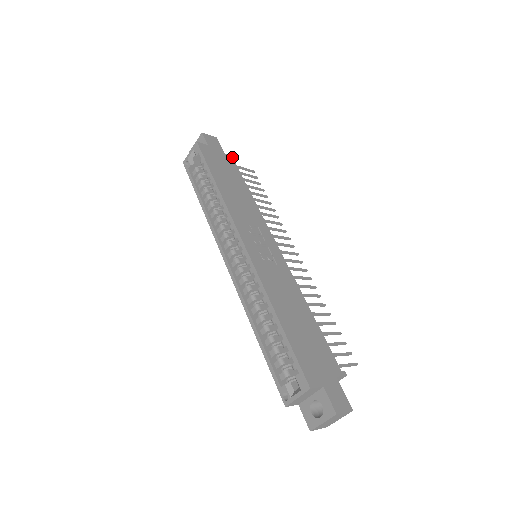
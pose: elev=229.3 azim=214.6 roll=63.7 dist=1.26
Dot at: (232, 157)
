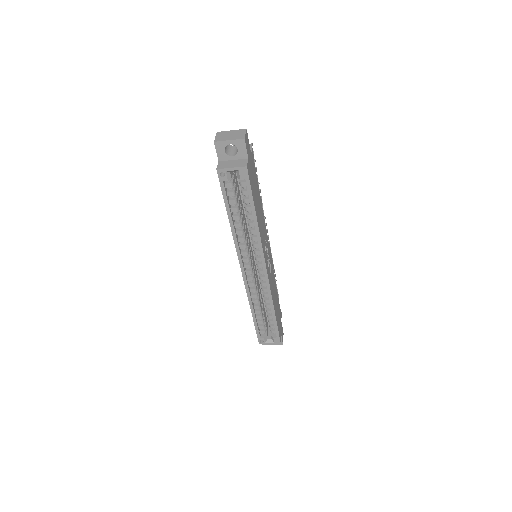
Dot at: (252, 151)
